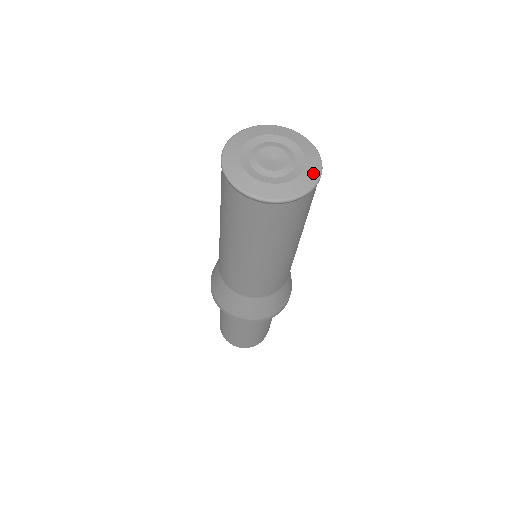
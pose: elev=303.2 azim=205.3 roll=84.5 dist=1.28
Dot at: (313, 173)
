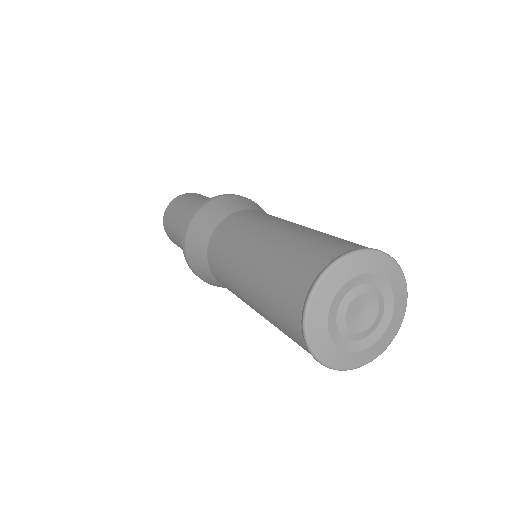
Dot at: (401, 308)
